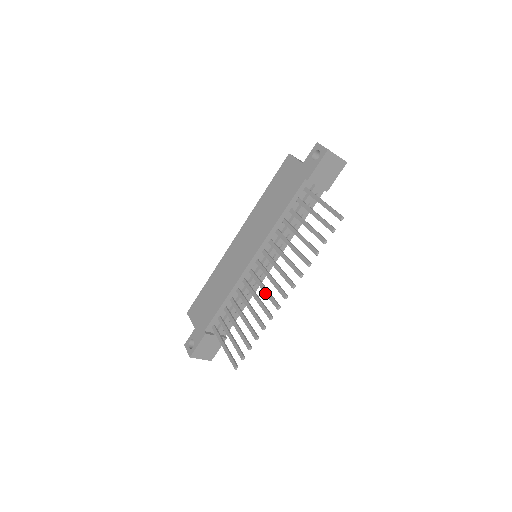
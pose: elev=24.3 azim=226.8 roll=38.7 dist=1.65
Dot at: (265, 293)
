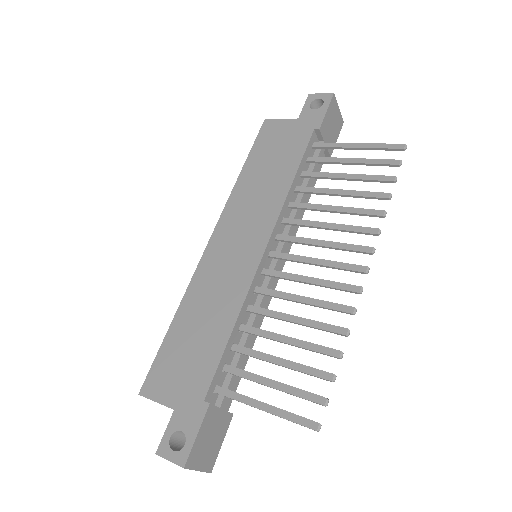
Dot at: (317, 283)
